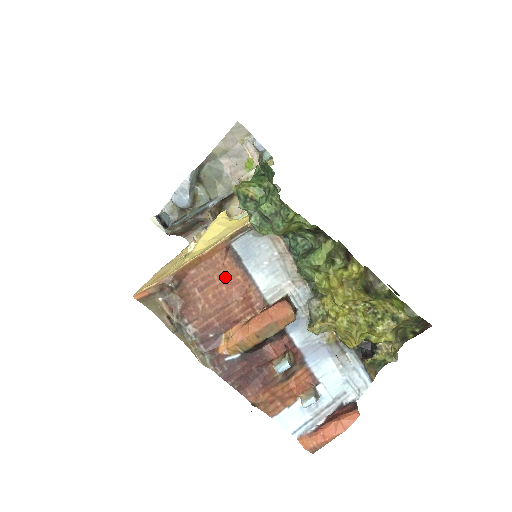
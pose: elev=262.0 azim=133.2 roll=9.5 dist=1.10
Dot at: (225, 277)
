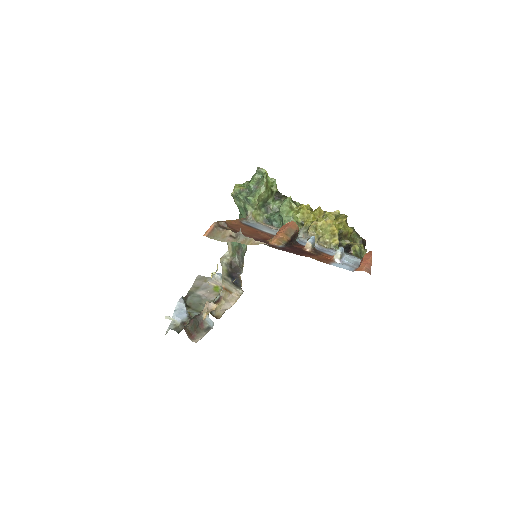
Dot at: (249, 229)
